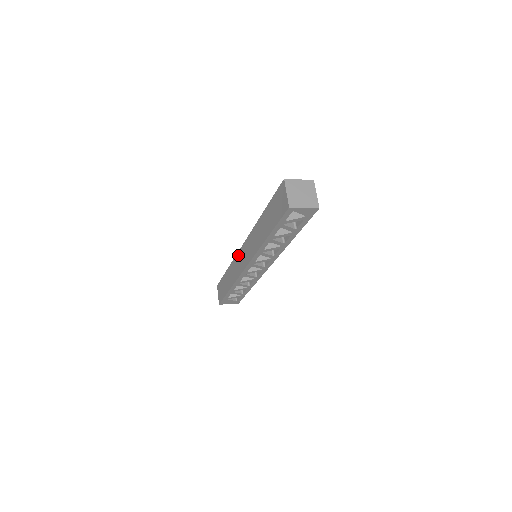
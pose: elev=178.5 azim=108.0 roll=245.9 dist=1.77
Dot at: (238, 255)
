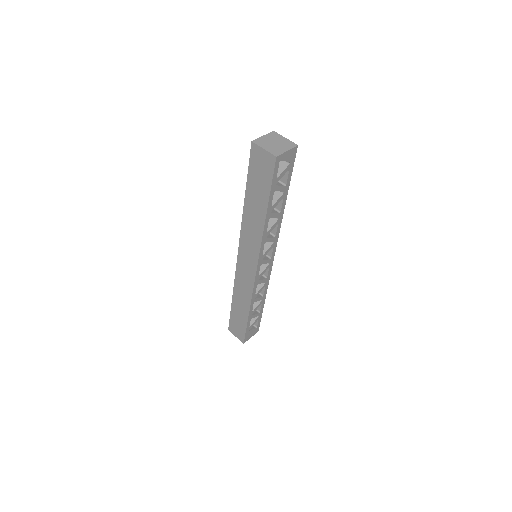
Dot at: (238, 270)
